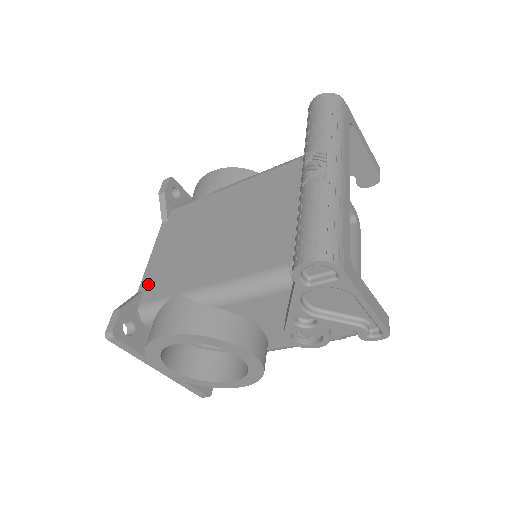
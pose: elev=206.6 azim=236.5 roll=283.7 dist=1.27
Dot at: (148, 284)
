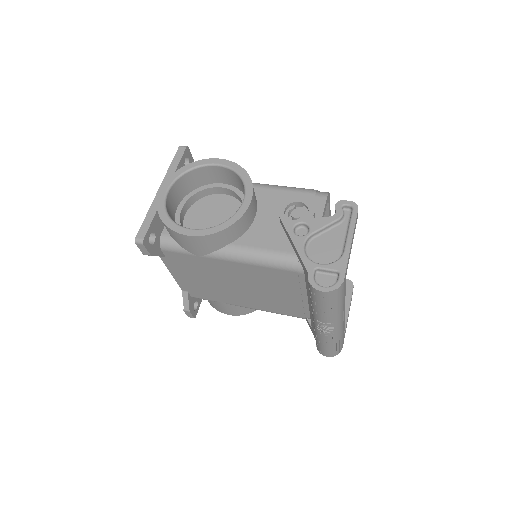
Dot at: (189, 290)
